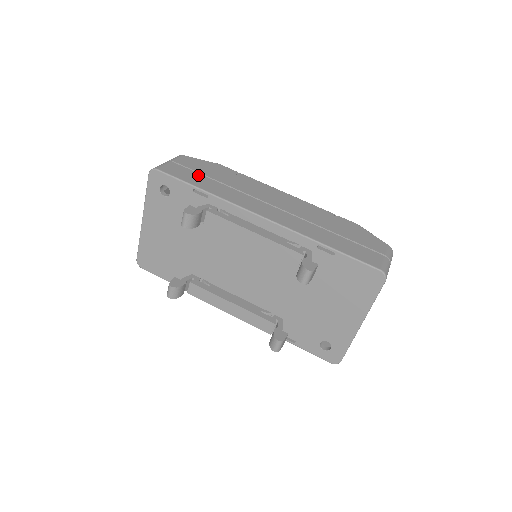
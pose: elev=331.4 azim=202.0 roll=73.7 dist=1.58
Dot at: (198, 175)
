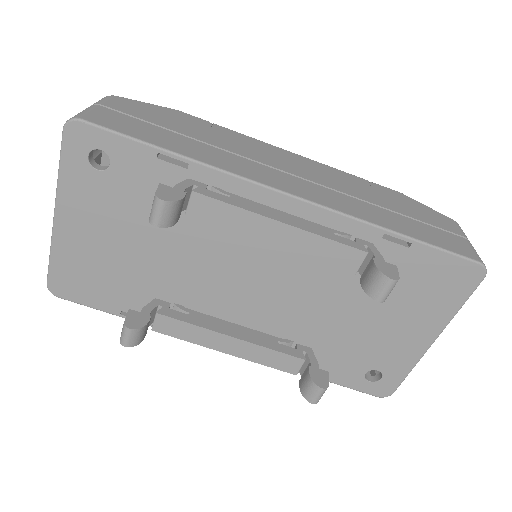
Dot at: (156, 128)
